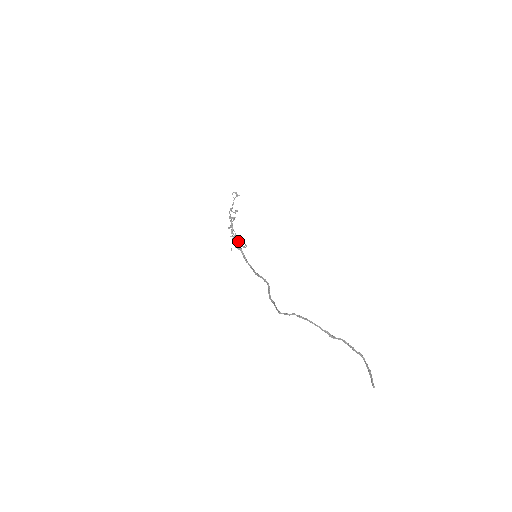
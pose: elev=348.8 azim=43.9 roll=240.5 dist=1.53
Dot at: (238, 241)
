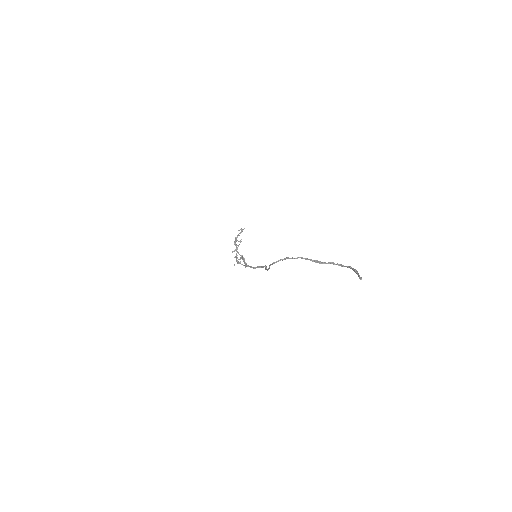
Dot at: (241, 255)
